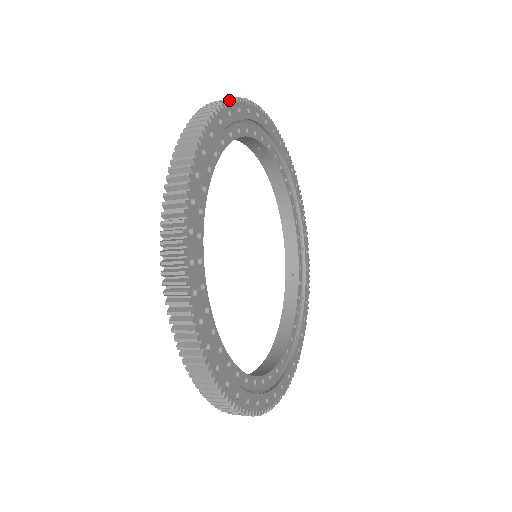
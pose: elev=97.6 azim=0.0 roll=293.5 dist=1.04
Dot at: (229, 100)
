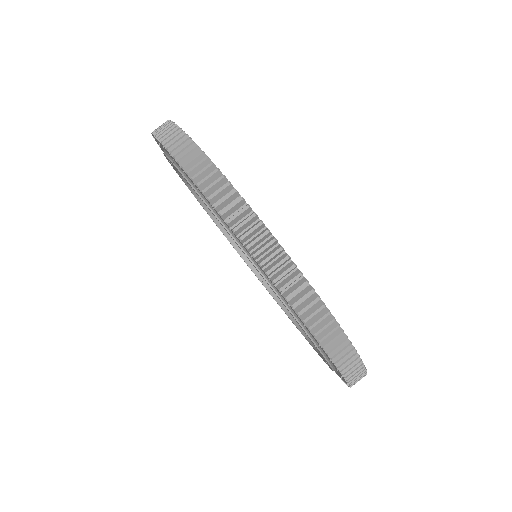
Dot at: (174, 123)
